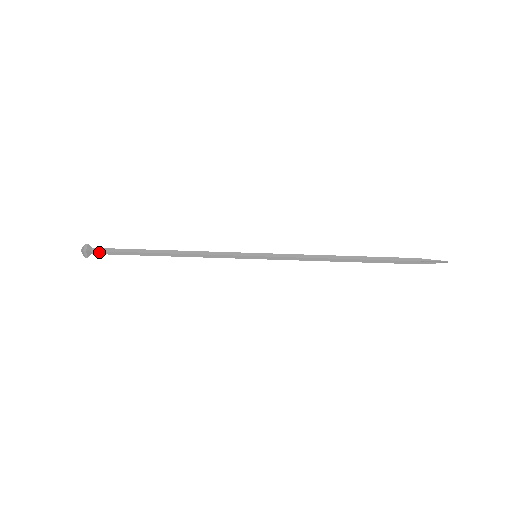
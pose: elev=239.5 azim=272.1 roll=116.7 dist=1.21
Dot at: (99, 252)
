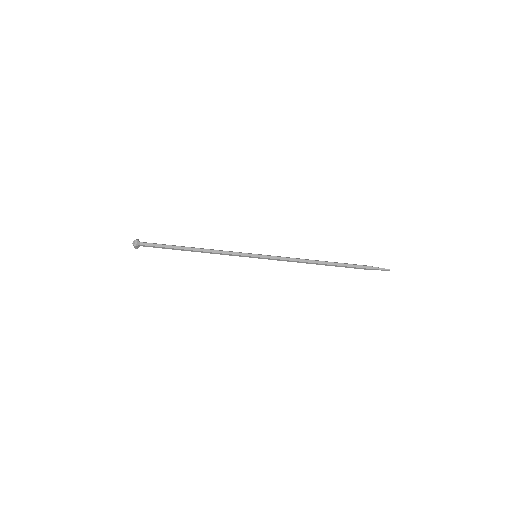
Dot at: (145, 244)
